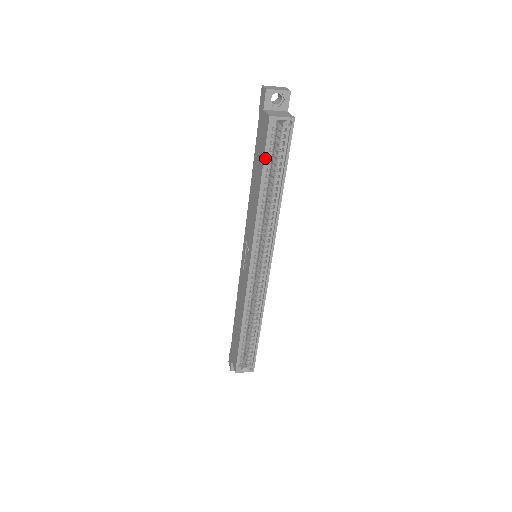
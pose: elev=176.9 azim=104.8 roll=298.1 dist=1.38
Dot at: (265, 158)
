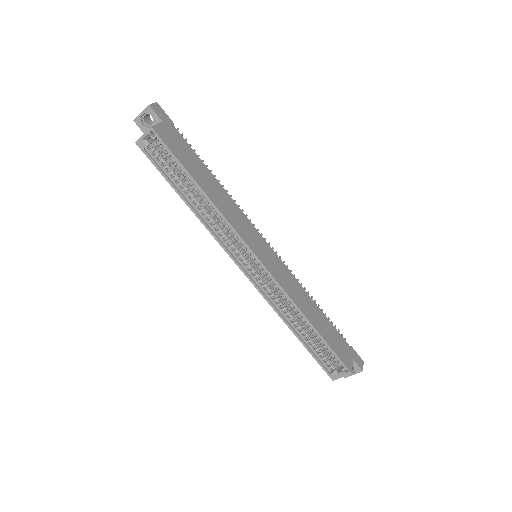
Dot at: (163, 175)
